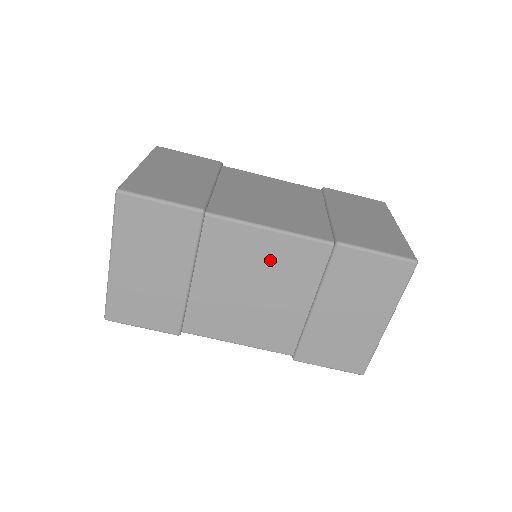
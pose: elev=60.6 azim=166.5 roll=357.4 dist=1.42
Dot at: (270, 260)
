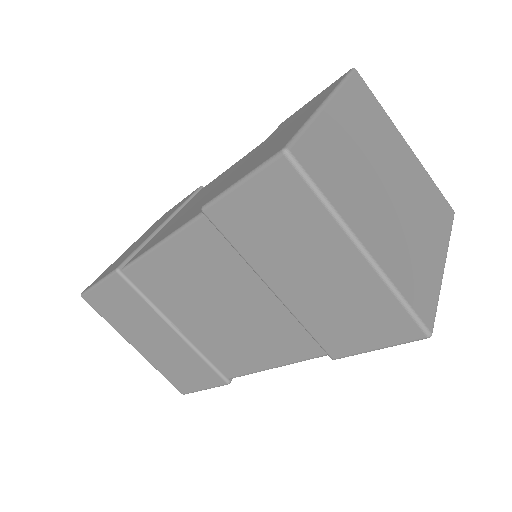
Dot at: (192, 272)
